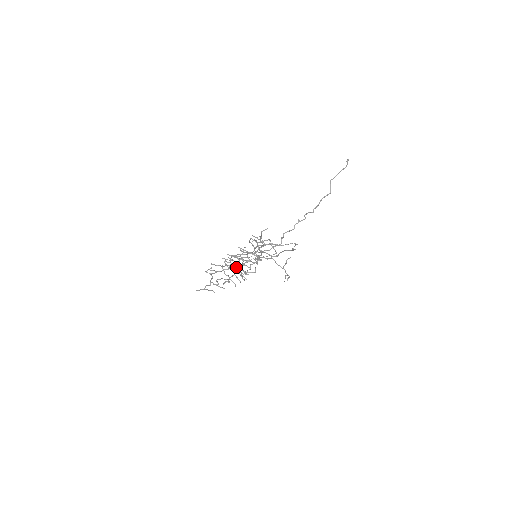
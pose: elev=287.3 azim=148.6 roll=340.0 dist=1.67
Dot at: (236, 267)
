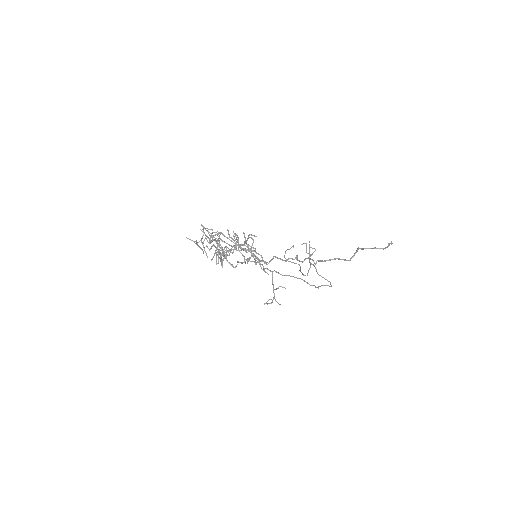
Dot at: (222, 247)
